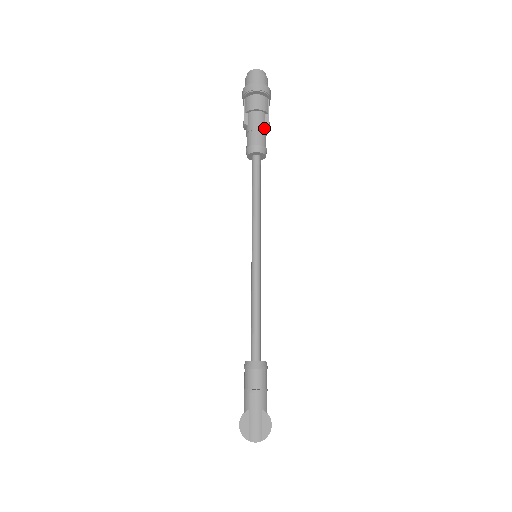
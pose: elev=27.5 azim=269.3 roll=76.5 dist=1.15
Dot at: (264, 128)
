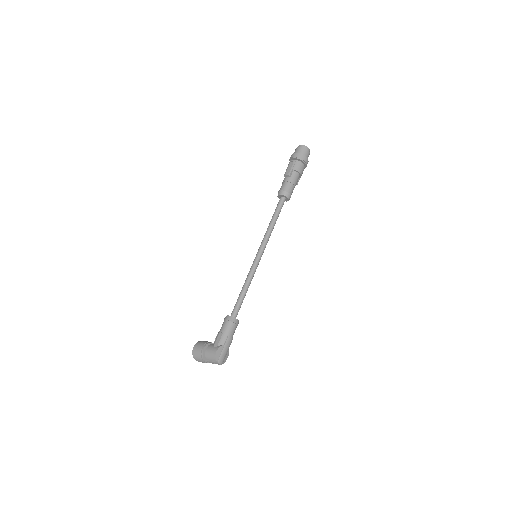
Dot at: occluded
